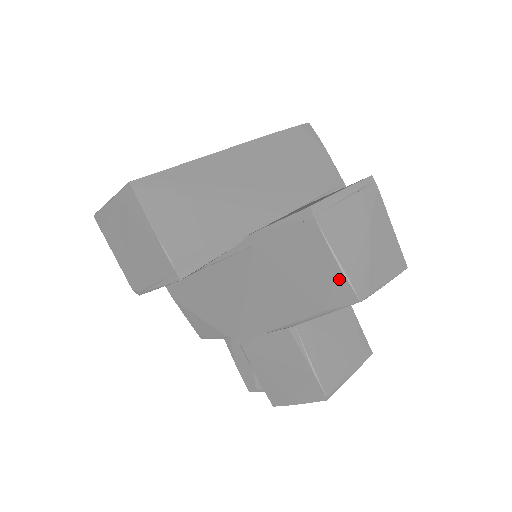
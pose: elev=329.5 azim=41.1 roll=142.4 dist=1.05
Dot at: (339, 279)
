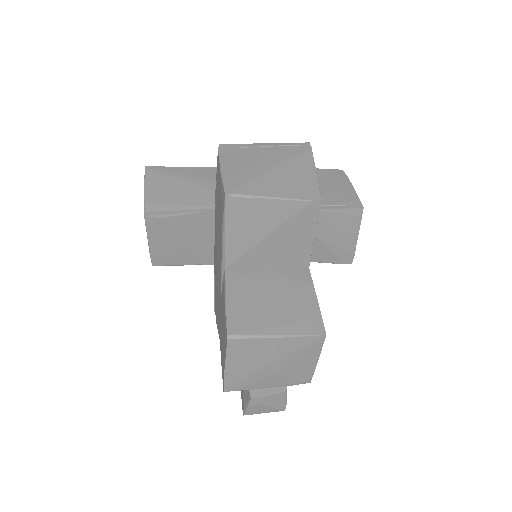
Dot at: (221, 186)
